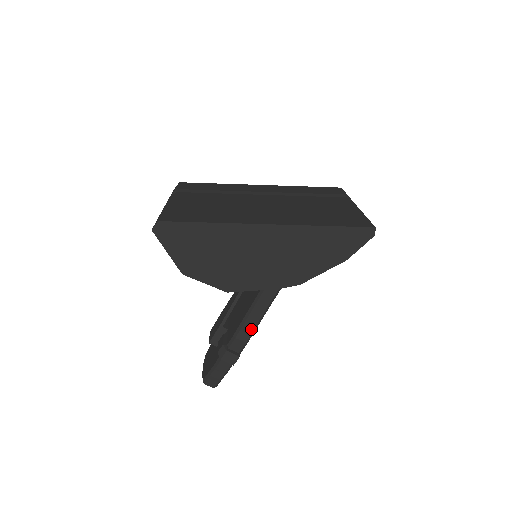
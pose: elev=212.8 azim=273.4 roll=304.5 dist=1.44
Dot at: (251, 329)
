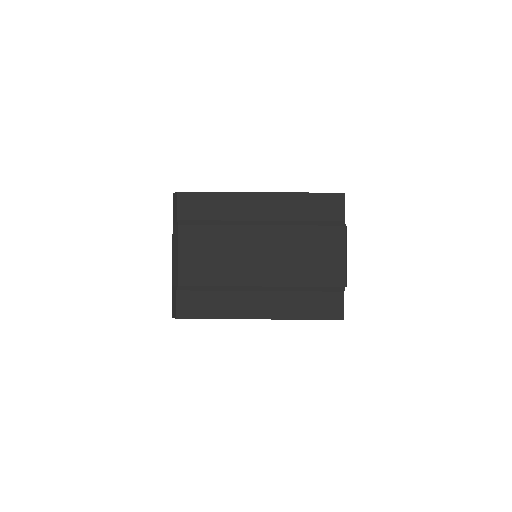
Dot at: occluded
